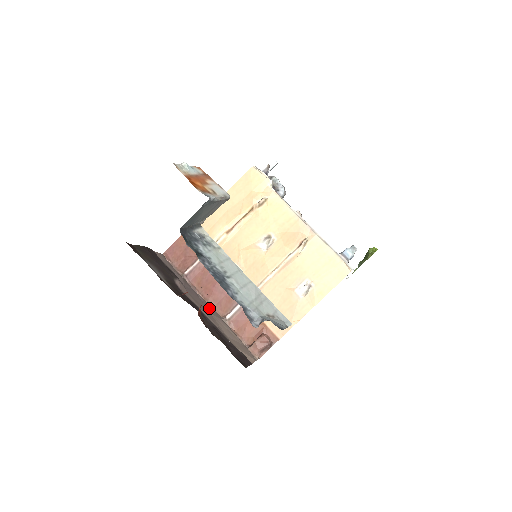
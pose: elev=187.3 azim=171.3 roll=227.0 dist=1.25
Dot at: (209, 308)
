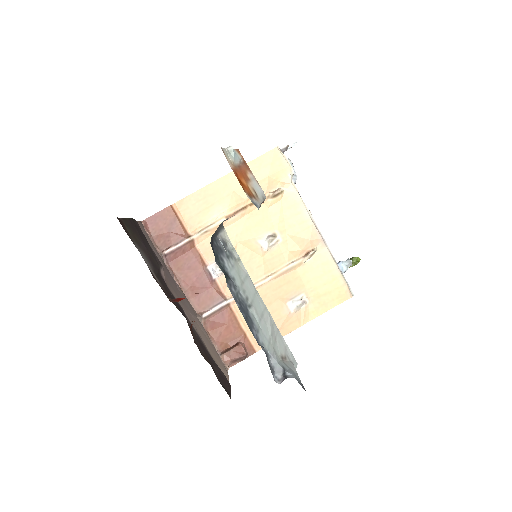
Dot at: (186, 302)
